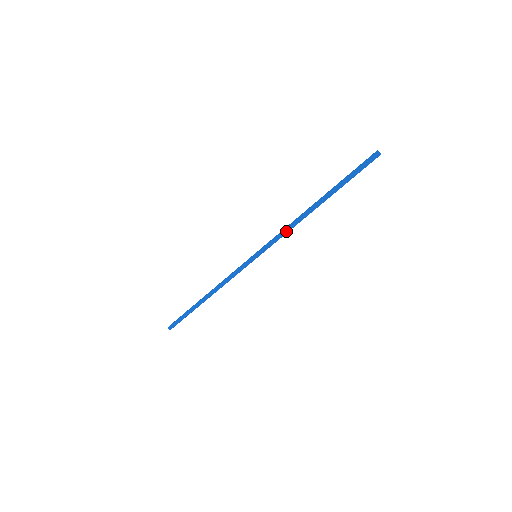
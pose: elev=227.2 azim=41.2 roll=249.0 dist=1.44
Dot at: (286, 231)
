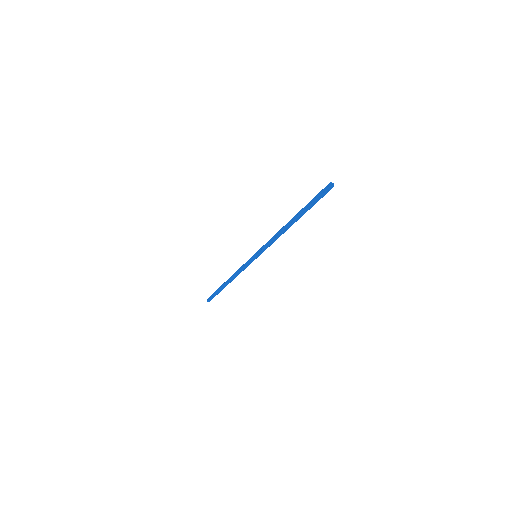
Dot at: (274, 241)
